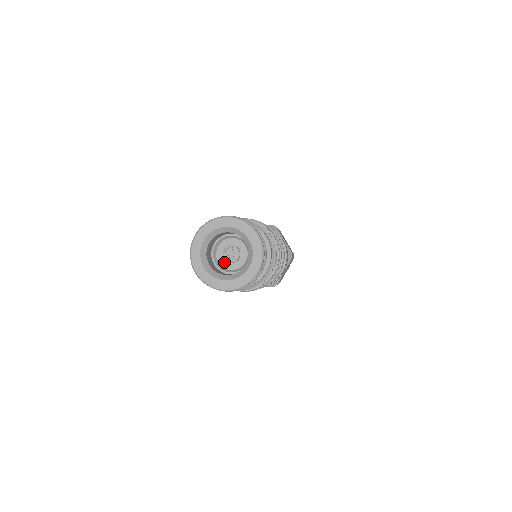
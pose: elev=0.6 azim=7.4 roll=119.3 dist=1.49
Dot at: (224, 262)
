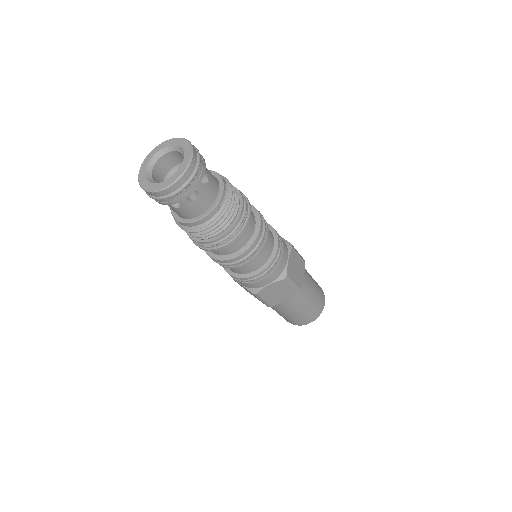
Dot at: occluded
